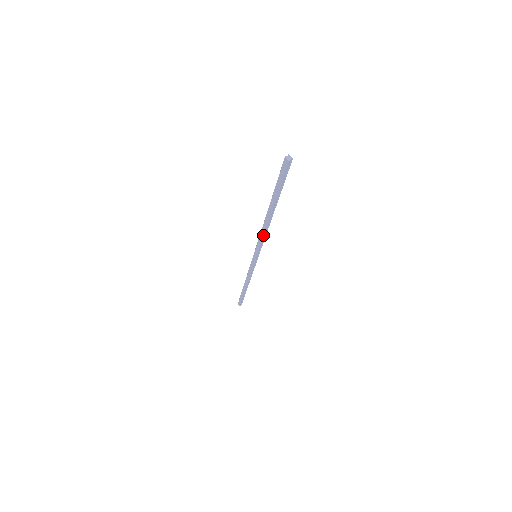
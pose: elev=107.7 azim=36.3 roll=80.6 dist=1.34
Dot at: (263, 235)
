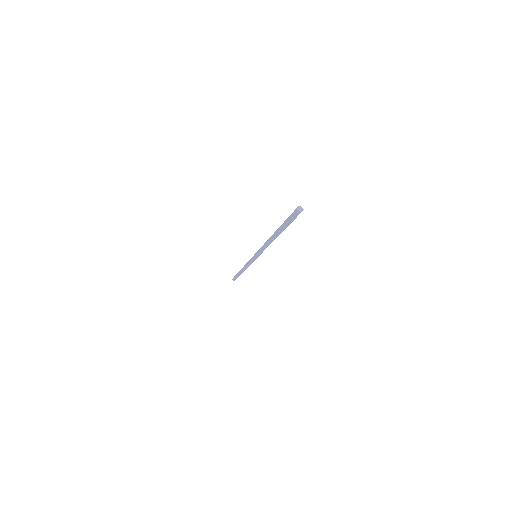
Dot at: occluded
